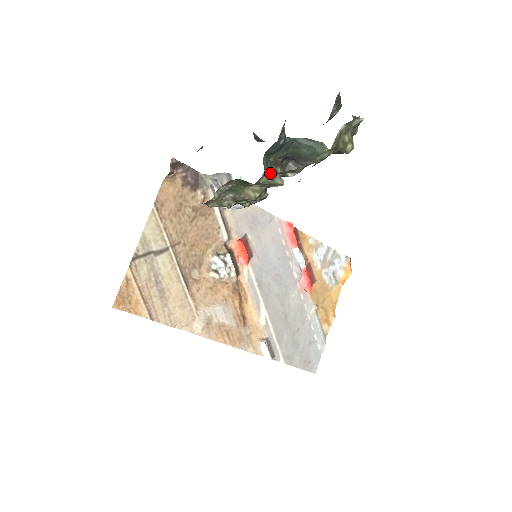
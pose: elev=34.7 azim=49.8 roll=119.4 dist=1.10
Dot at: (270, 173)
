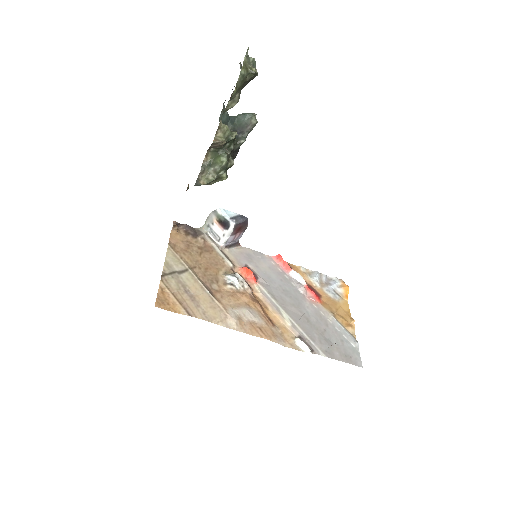
Dot at: occluded
